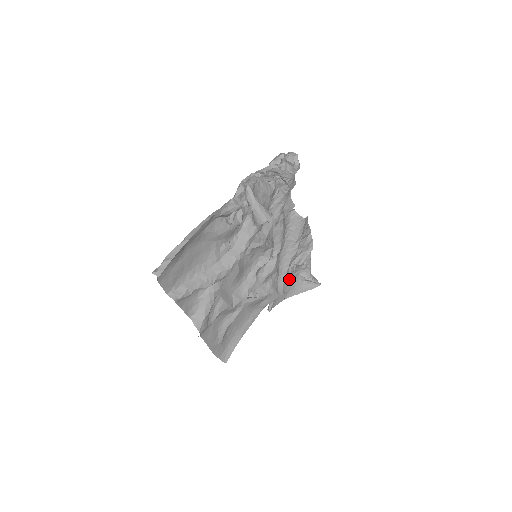
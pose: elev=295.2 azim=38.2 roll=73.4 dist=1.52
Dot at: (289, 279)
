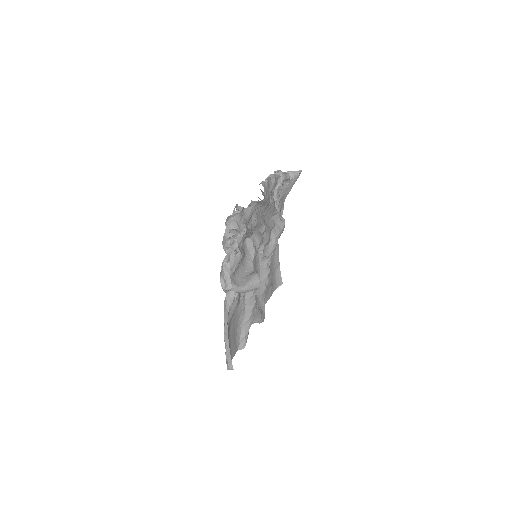
Dot at: occluded
